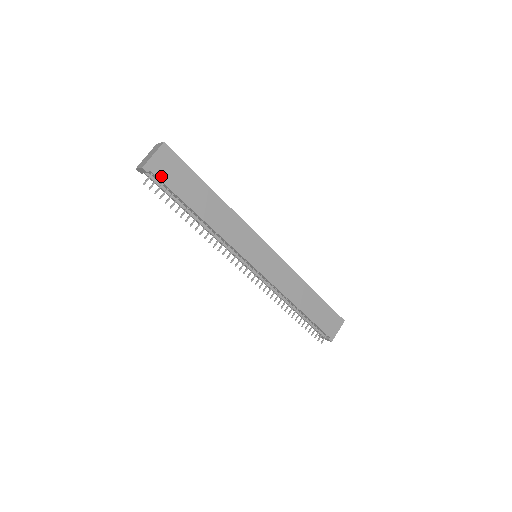
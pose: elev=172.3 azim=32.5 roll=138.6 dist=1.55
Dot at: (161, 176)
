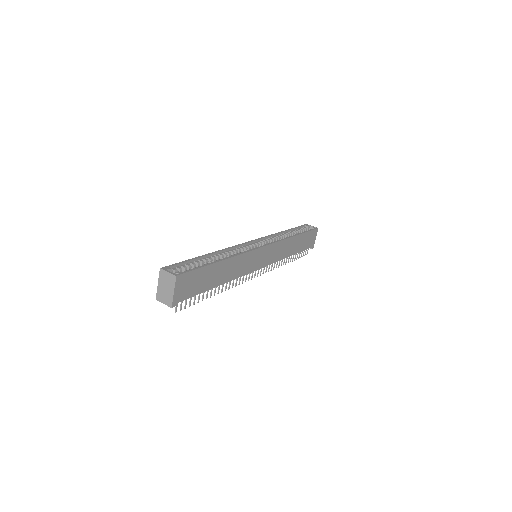
Dot at: (185, 297)
